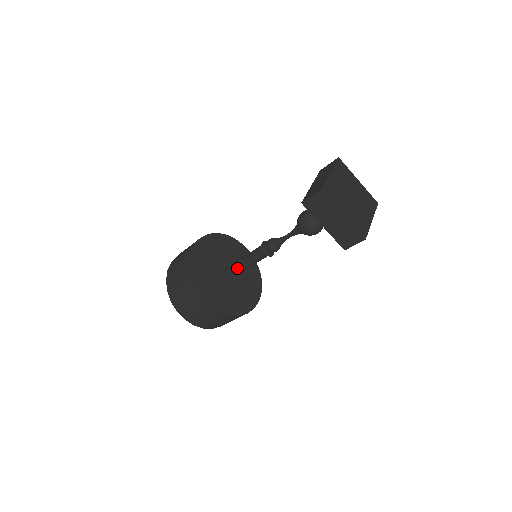
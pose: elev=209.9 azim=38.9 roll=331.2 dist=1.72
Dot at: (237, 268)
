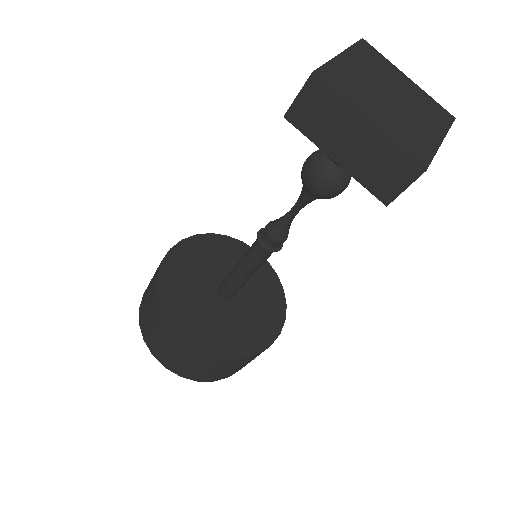
Dot at: (232, 280)
